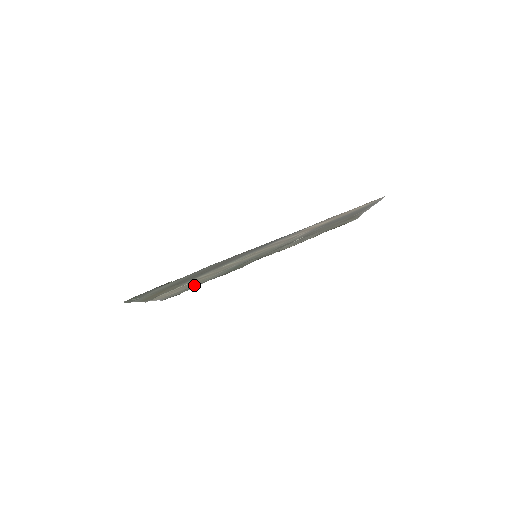
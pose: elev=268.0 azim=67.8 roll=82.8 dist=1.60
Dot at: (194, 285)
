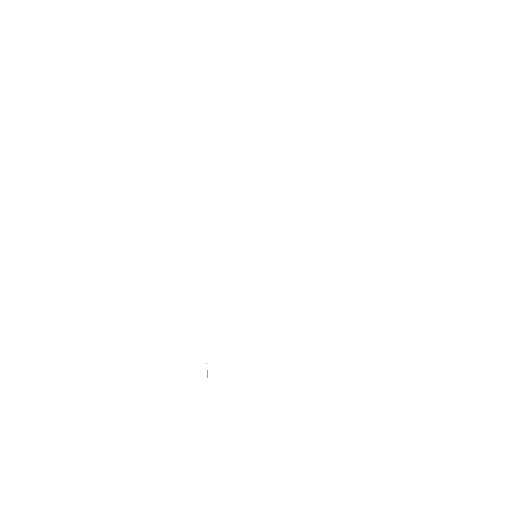
Dot at: occluded
